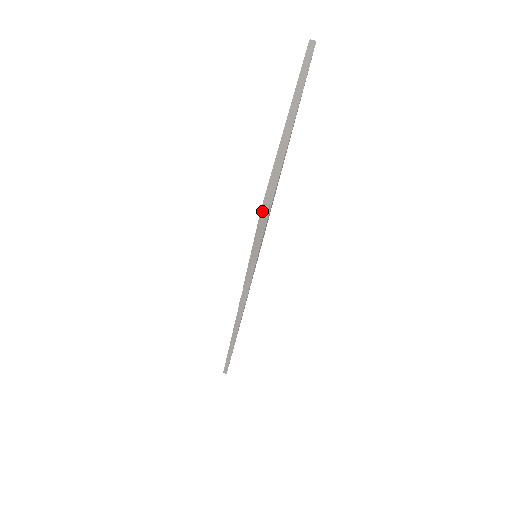
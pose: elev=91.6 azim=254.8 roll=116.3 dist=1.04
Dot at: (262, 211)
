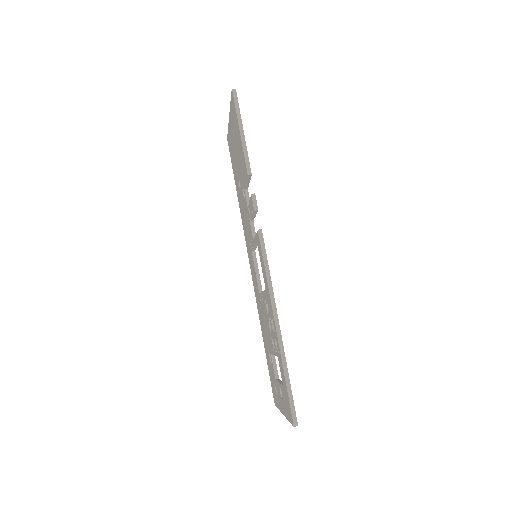
Dot at: (233, 90)
